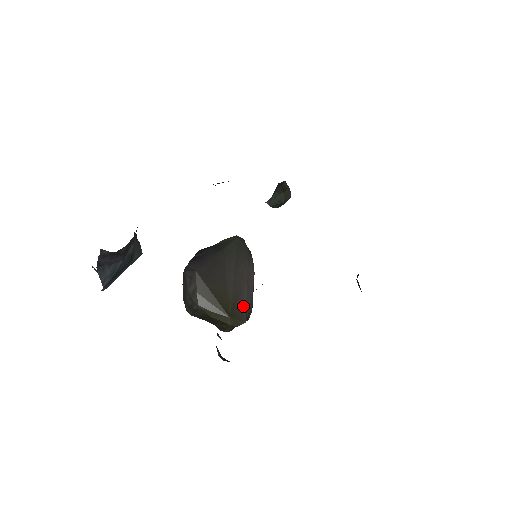
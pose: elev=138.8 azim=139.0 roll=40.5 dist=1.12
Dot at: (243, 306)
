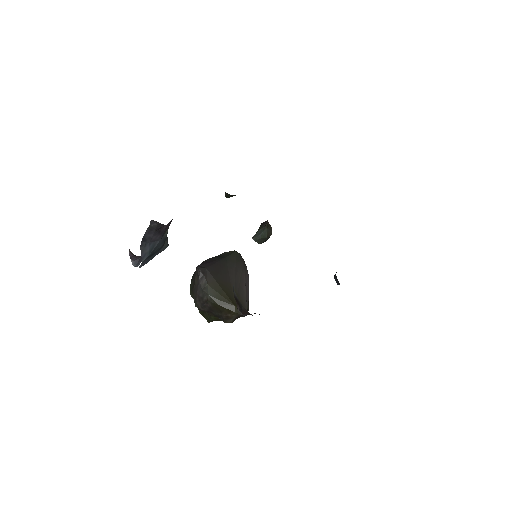
Dot at: (244, 300)
